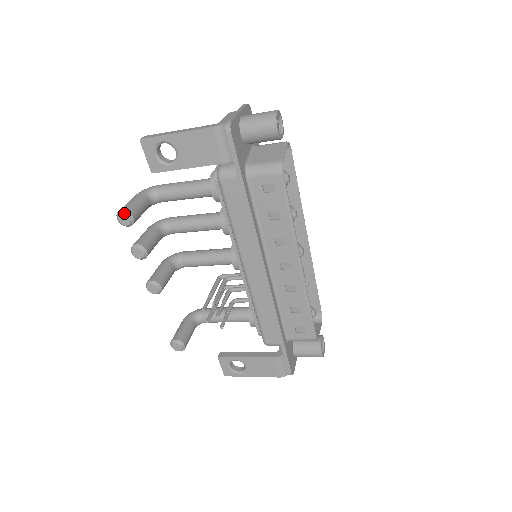
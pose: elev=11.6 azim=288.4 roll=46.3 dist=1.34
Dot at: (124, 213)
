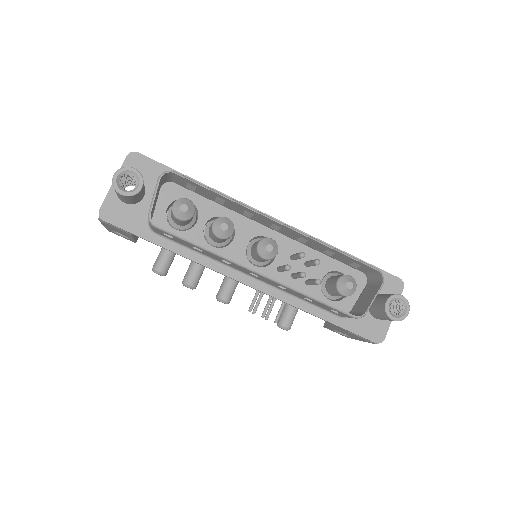
Dot at: (153, 271)
